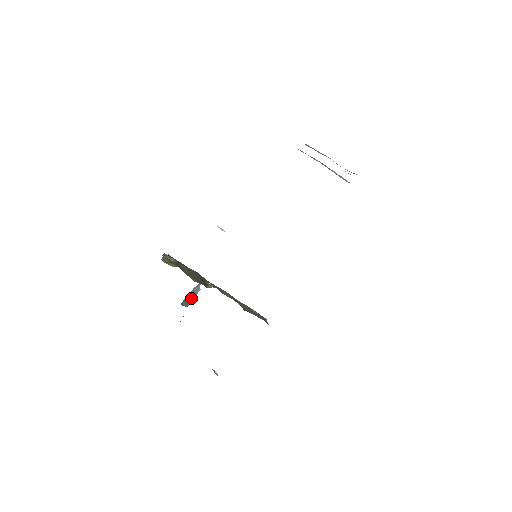
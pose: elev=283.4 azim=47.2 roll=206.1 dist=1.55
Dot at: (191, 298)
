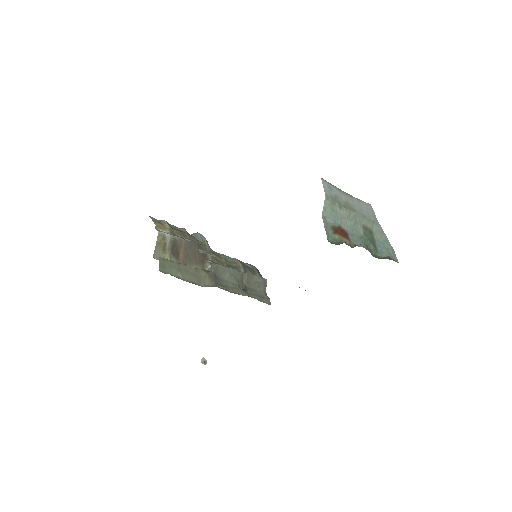
Dot at: occluded
